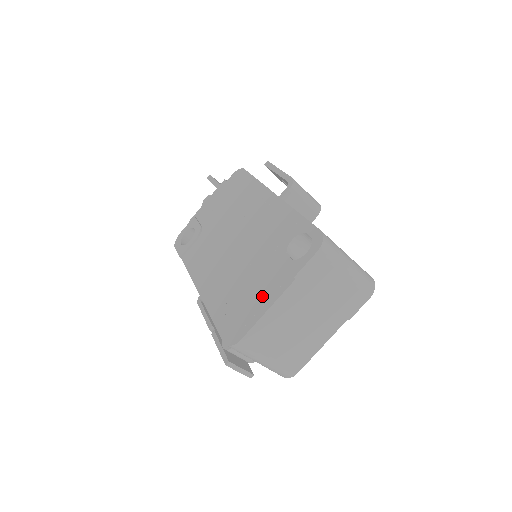
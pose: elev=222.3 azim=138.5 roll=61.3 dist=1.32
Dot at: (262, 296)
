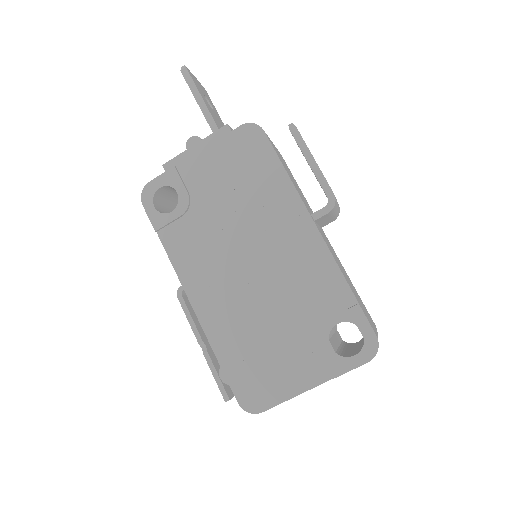
Dot at: (291, 374)
